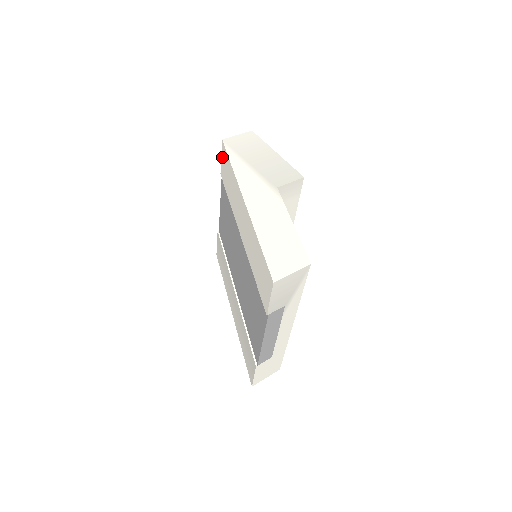
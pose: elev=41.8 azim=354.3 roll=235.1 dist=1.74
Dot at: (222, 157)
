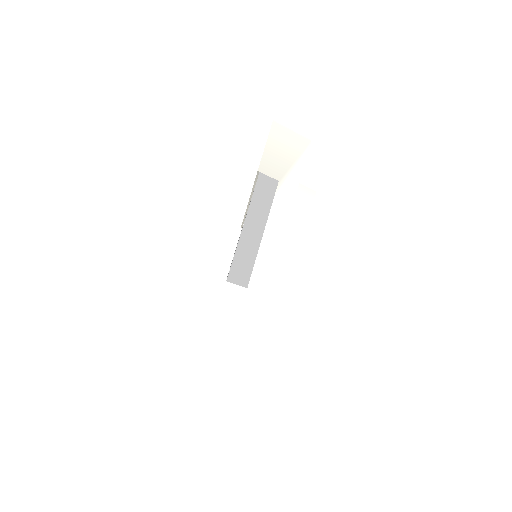
Dot at: occluded
